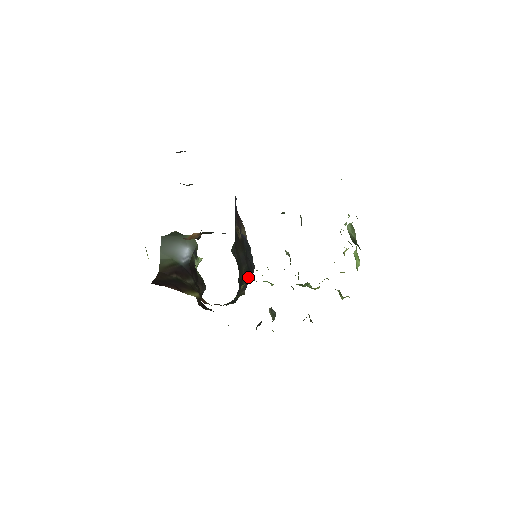
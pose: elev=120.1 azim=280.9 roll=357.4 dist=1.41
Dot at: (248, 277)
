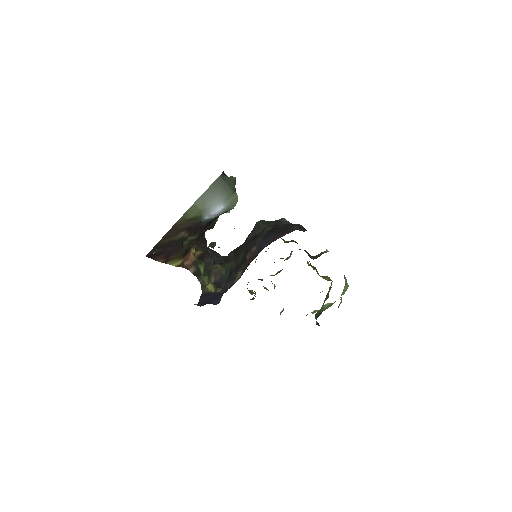
Dot at: (225, 276)
